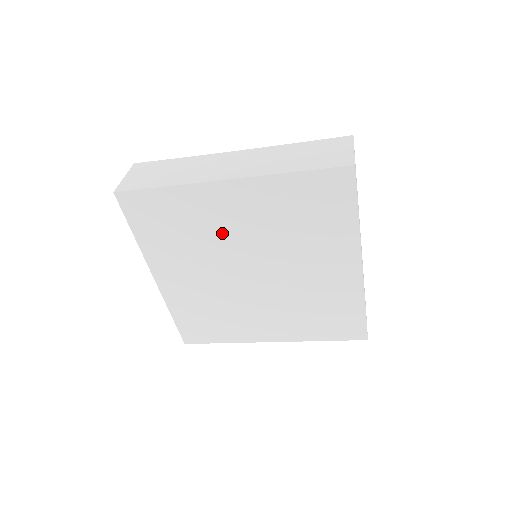
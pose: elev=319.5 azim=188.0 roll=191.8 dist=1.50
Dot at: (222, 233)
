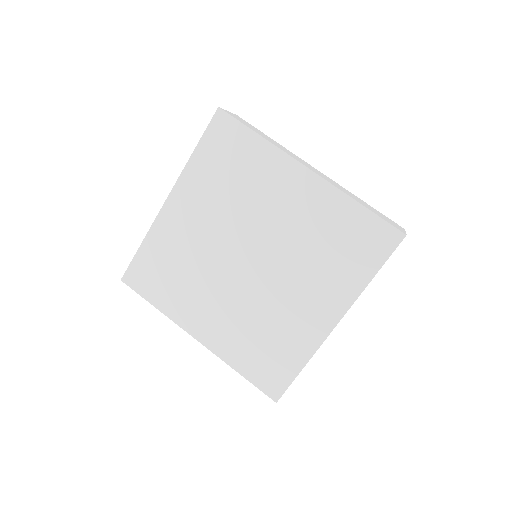
Dot at: (199, 245)
